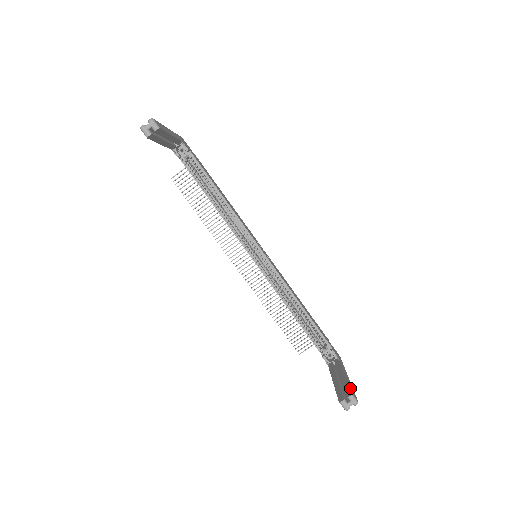
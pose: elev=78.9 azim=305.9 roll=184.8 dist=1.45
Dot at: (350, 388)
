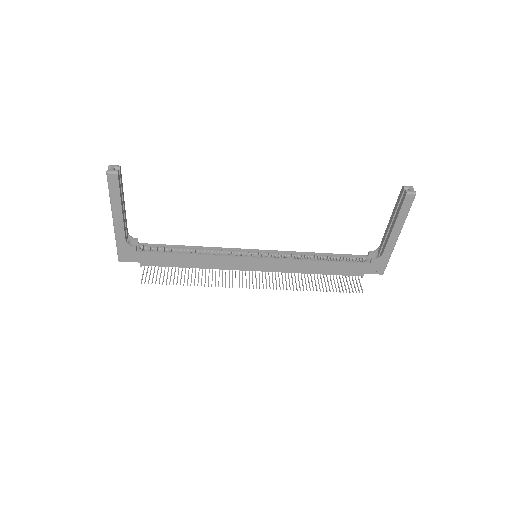
Dot at: (399, 195)
